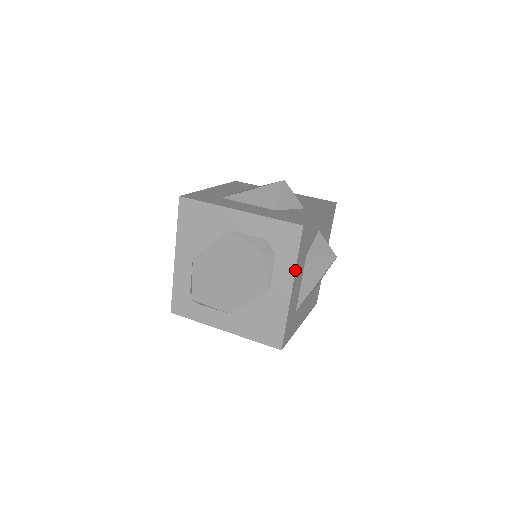
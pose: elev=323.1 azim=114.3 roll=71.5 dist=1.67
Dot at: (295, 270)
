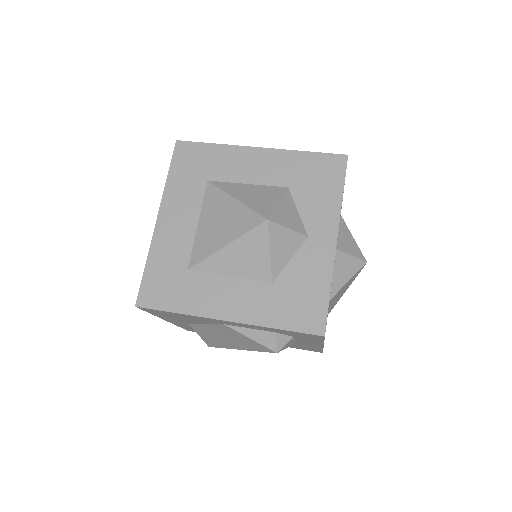
Dot at: (323, 343)
